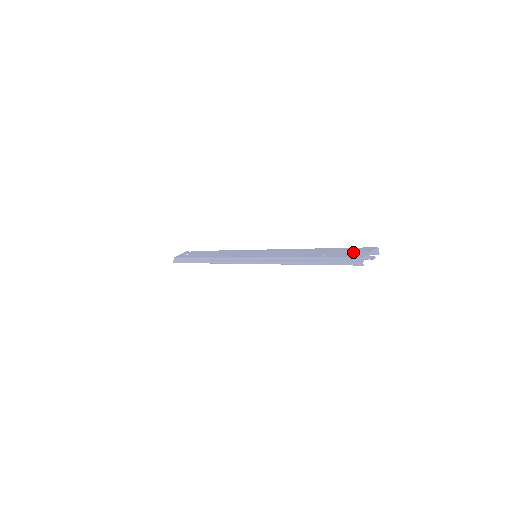
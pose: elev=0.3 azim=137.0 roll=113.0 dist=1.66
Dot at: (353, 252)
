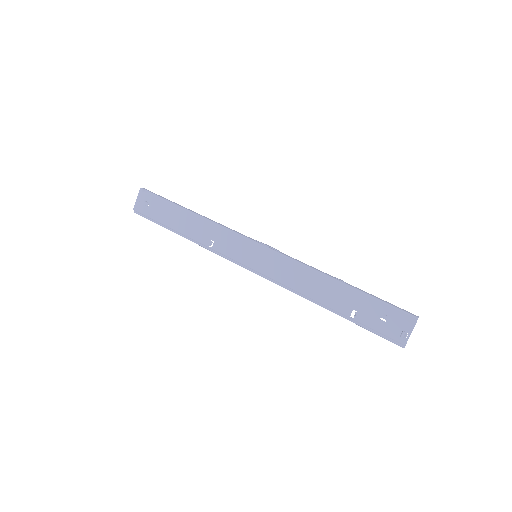
Dot at: (390, 323)
